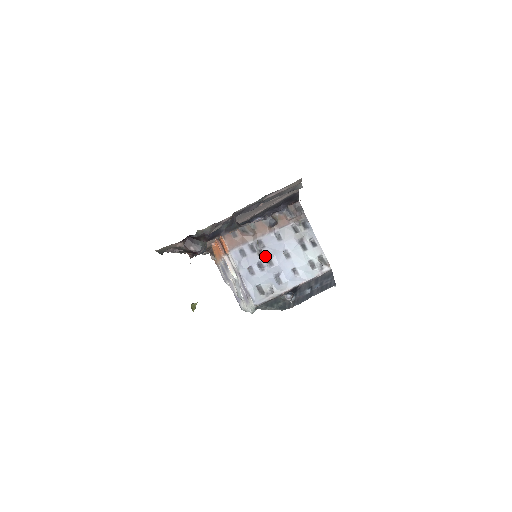
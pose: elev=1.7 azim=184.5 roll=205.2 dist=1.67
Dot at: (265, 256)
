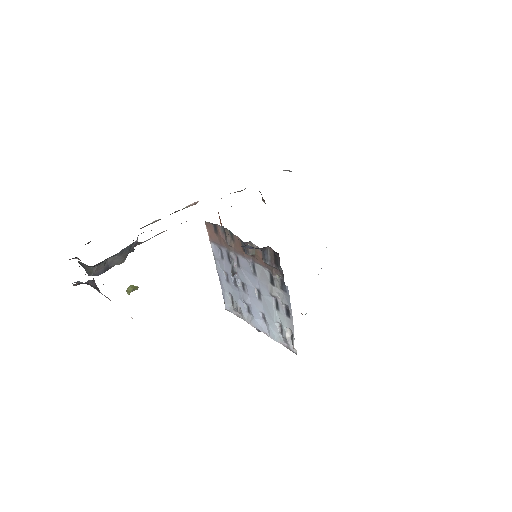
Dot at: (238, 276)
